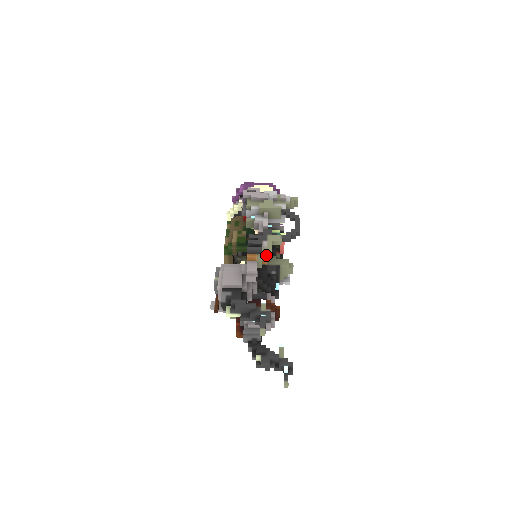
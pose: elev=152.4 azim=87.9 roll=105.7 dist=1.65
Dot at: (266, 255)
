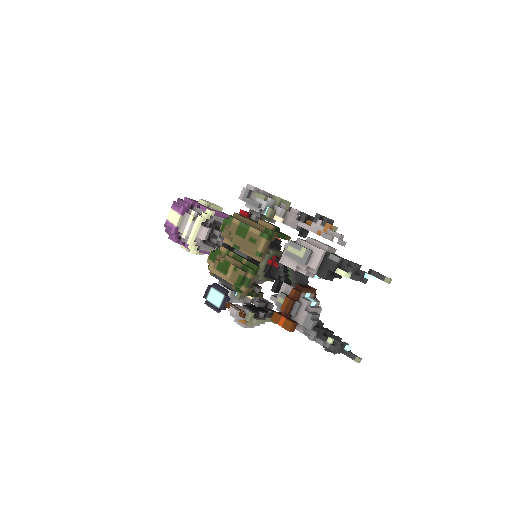
Dot at: occluded
